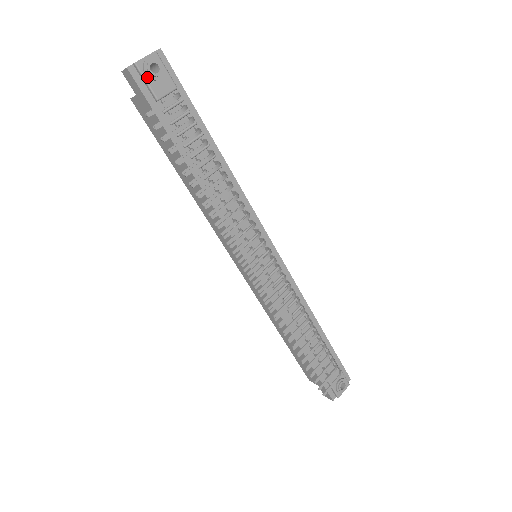
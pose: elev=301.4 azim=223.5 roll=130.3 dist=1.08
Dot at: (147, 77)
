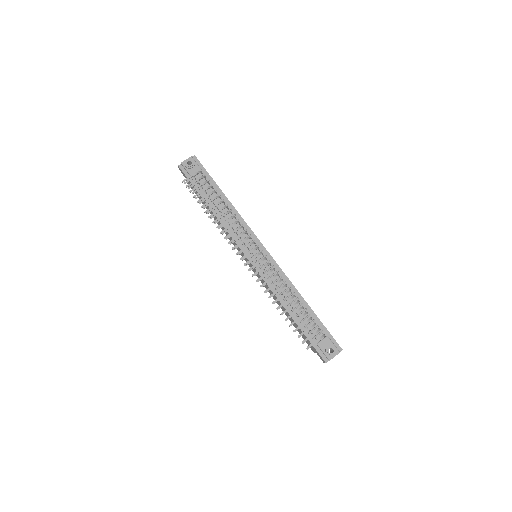
Dot at: (187, 168)
